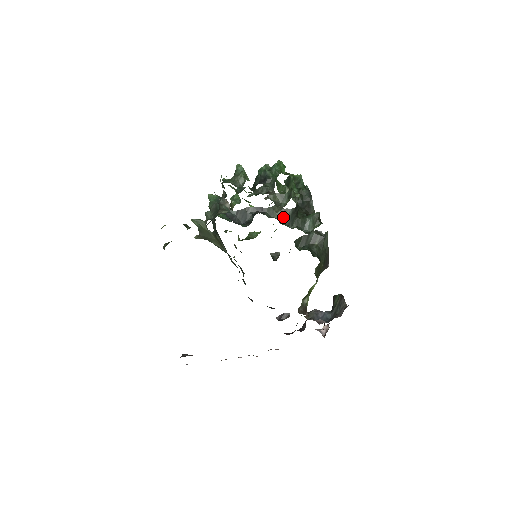
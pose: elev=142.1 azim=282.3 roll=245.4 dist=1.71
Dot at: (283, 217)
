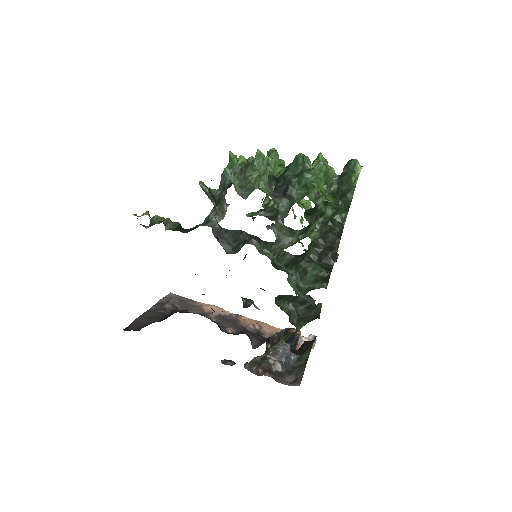
Dot at: (281, 257)
